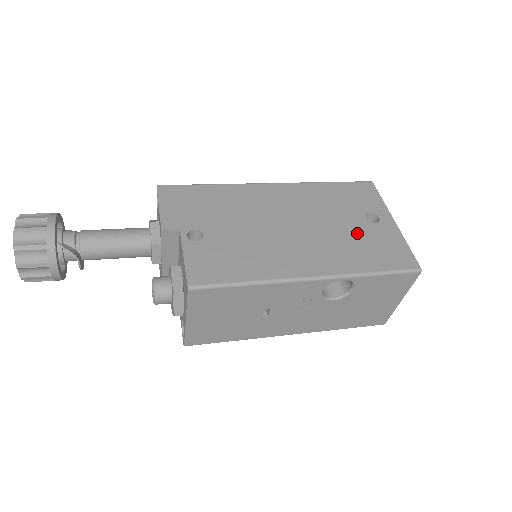
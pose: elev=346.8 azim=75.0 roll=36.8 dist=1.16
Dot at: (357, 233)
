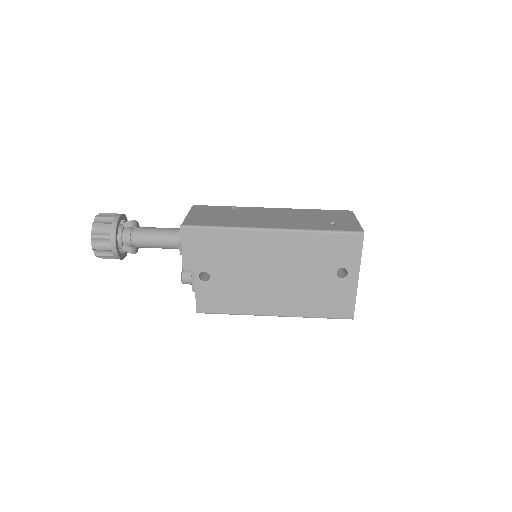
Dot at: (322, 286)
